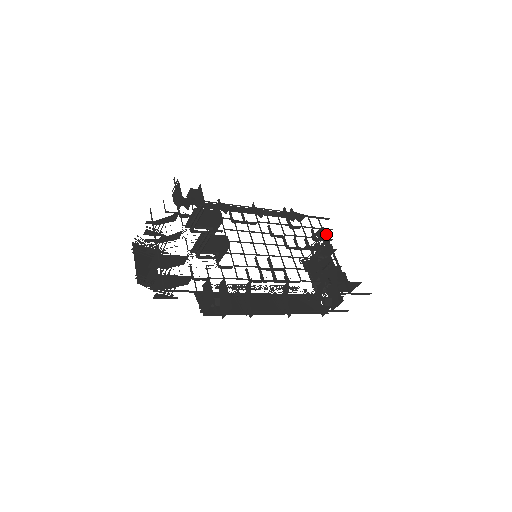
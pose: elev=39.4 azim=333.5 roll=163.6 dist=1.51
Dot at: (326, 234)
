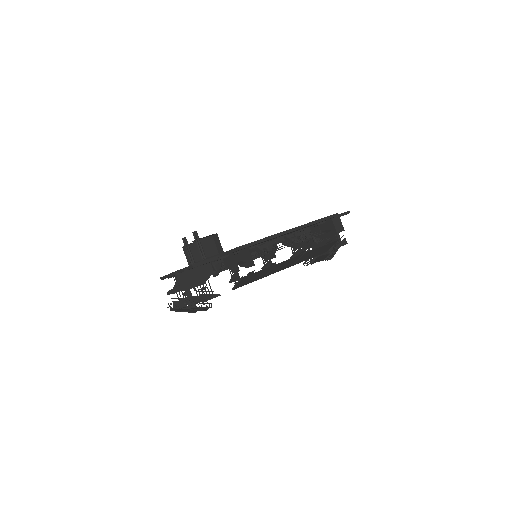
Dot at: occluded
